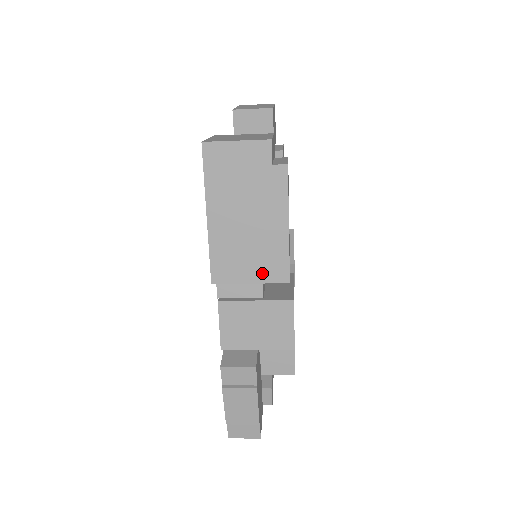
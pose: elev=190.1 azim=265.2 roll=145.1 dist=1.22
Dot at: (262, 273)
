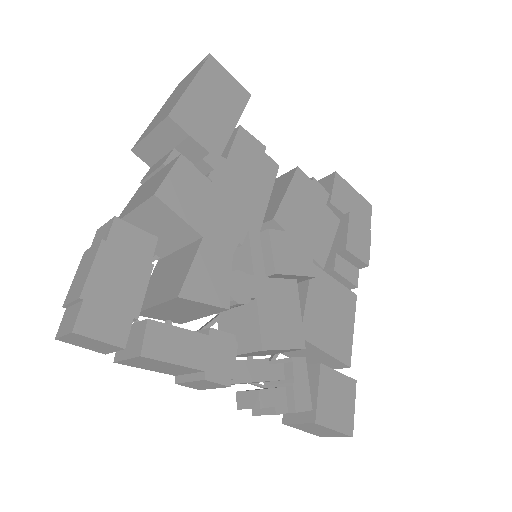
Dot at: (159, 122)
